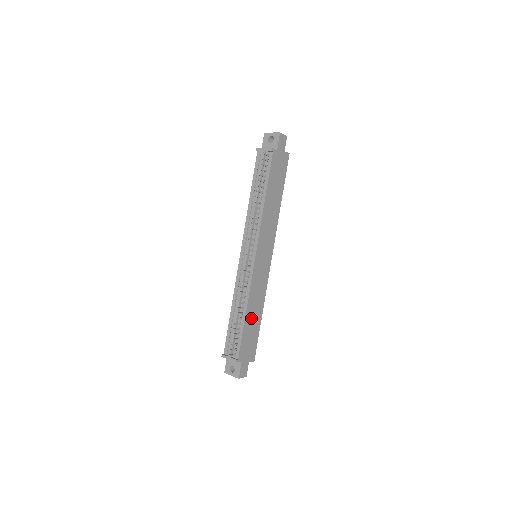
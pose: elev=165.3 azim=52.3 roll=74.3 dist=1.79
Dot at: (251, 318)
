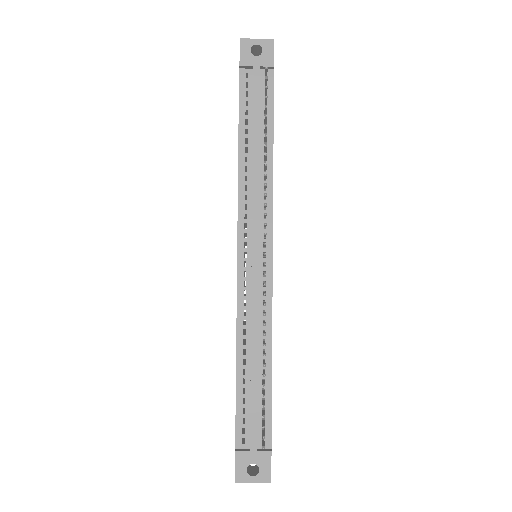
Dot at: occluded
